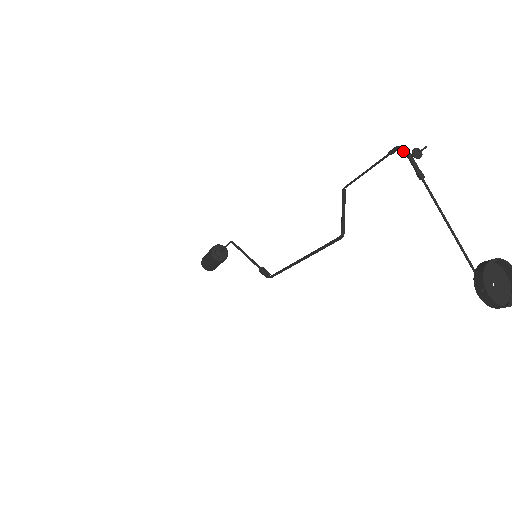
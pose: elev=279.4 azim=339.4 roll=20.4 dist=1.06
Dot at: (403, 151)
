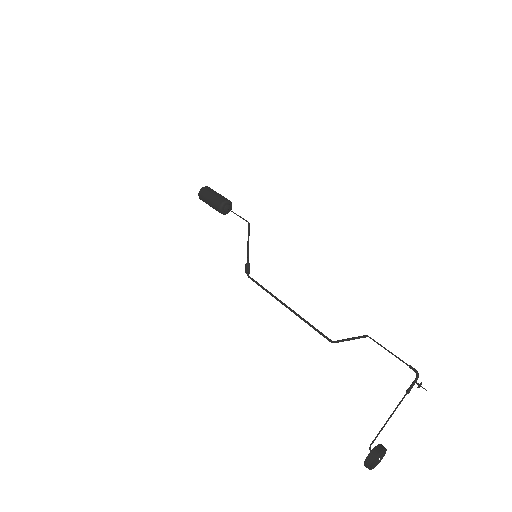
Dot at: (417, 376)
